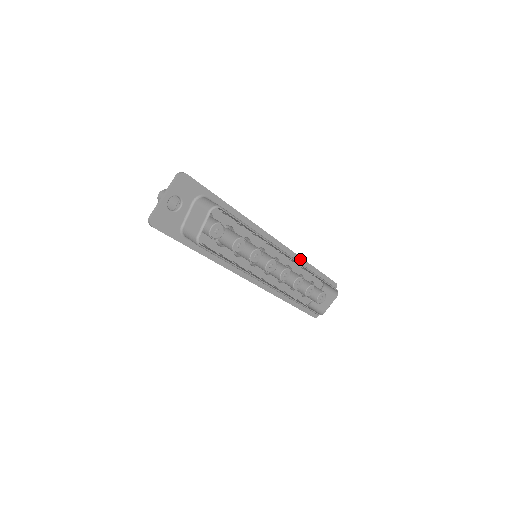
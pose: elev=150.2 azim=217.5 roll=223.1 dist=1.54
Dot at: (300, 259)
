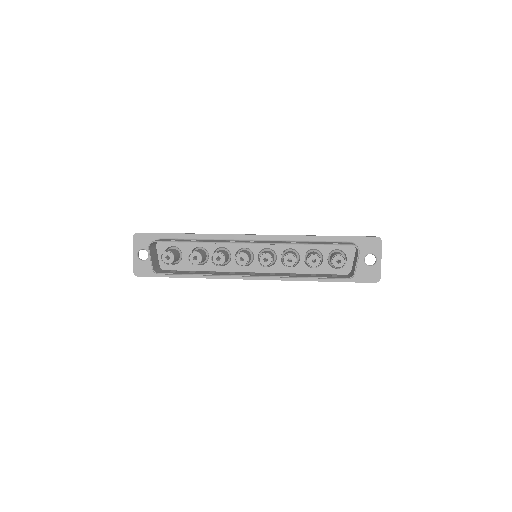
Dot at: (297, 237)
